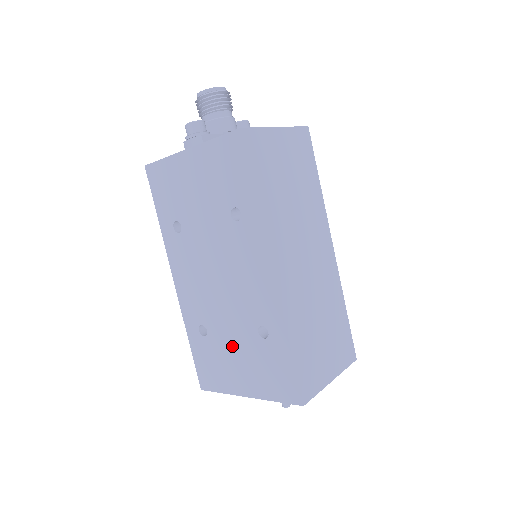
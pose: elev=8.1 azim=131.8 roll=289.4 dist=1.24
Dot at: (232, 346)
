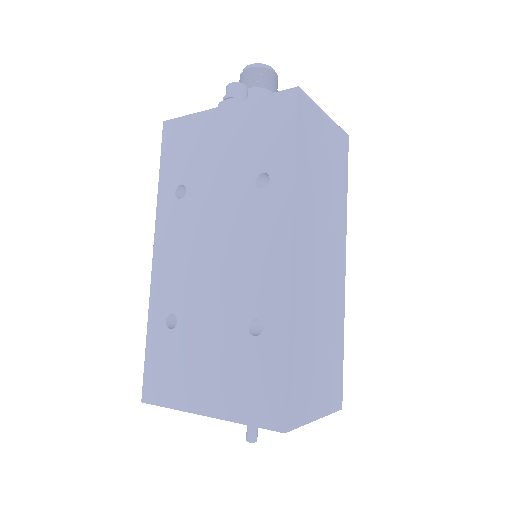
Dot at: (206, 344)
